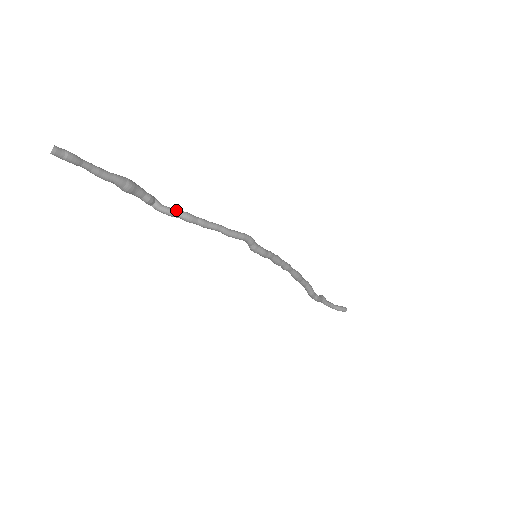
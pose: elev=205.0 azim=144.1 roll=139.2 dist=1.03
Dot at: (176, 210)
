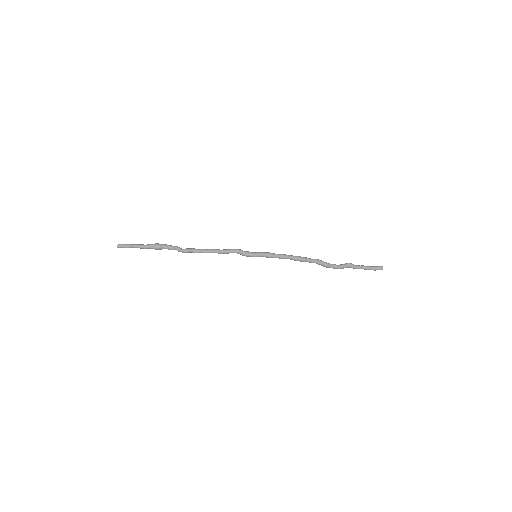
Dot at: (187, 249)
